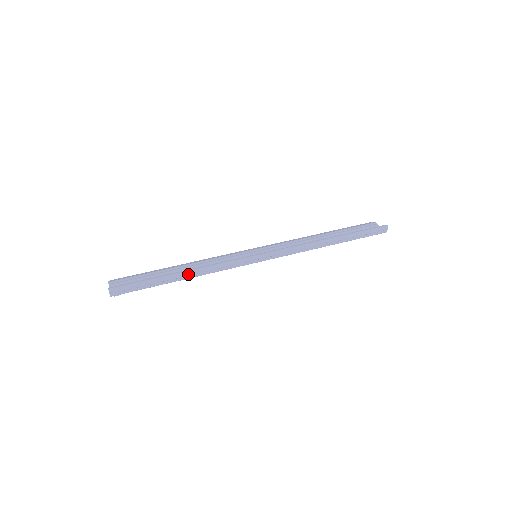
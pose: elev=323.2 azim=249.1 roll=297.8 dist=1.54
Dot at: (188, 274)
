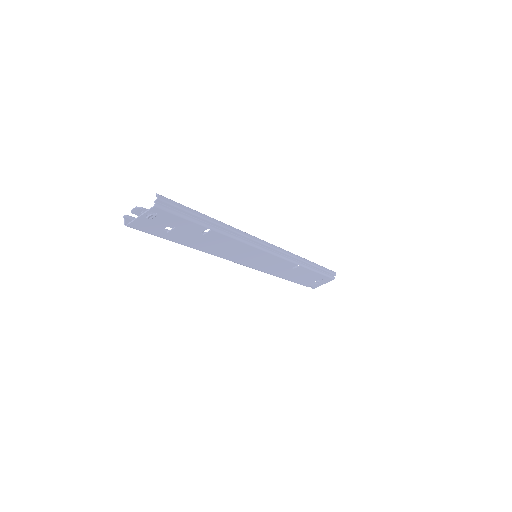
Dot at: (223, 225)
